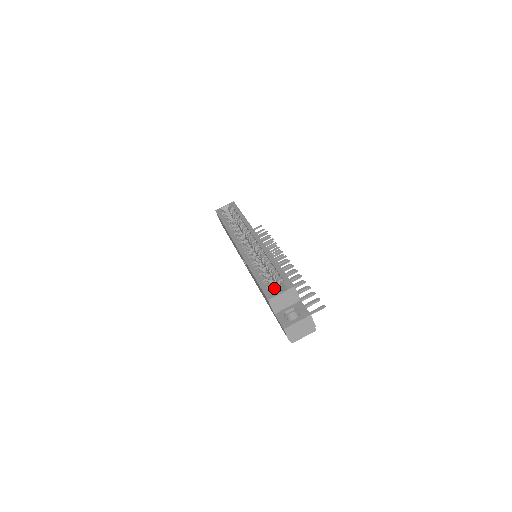
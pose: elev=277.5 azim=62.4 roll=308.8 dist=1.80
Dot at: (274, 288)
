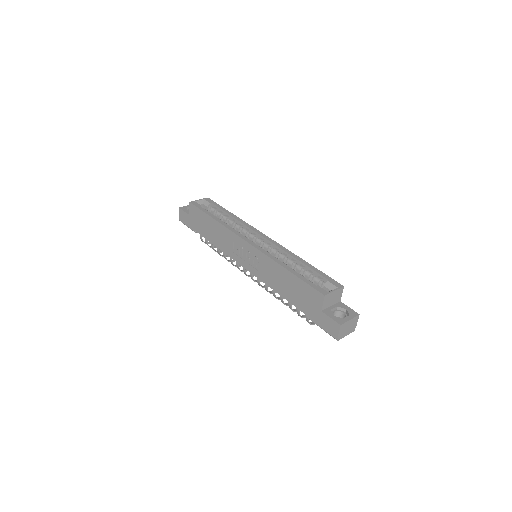
Dot at: occluded
